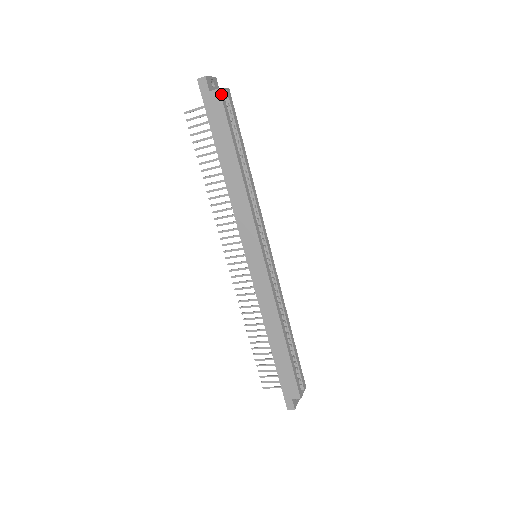
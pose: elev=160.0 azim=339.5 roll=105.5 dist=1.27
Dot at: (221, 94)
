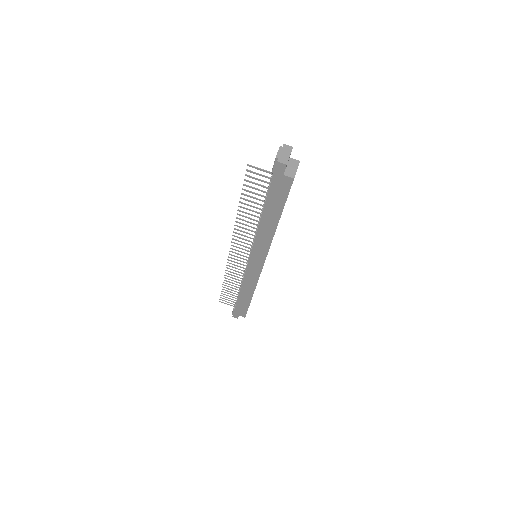
Dot at: occluded
